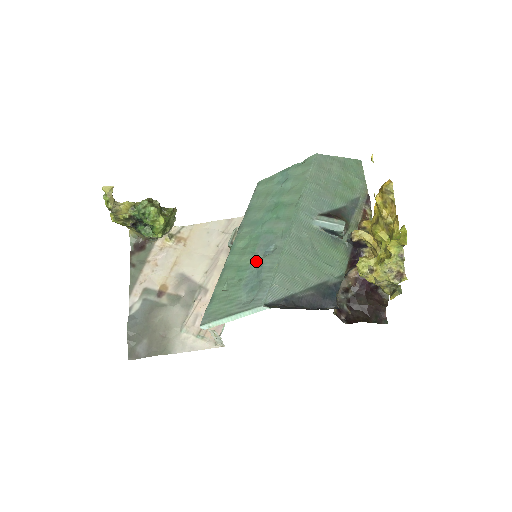
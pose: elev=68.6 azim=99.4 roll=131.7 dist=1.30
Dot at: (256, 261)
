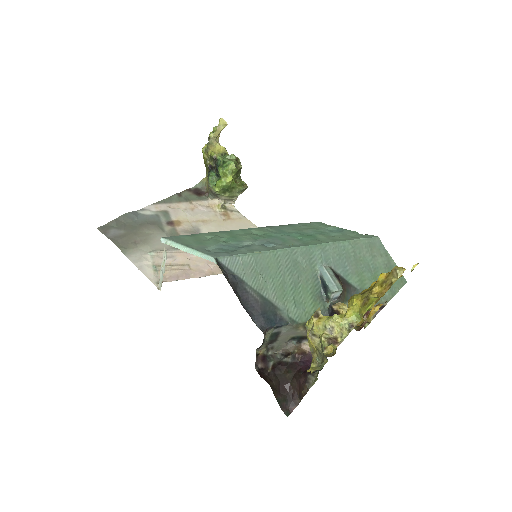
Dot at: (250, 242)
